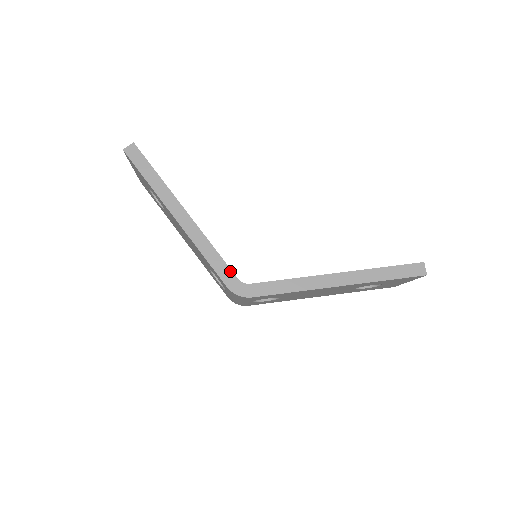
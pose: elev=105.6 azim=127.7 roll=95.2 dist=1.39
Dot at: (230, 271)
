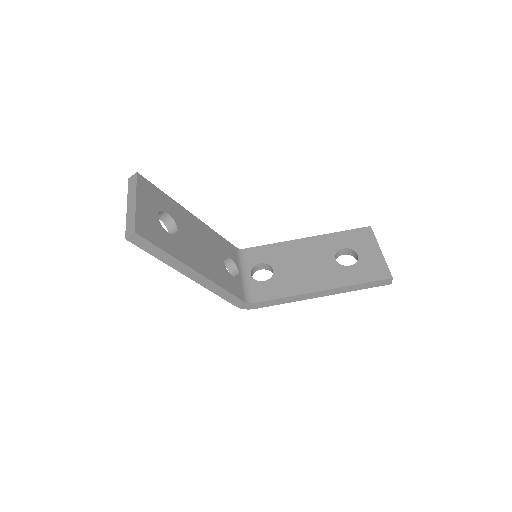
Dot at: (238, 299)
